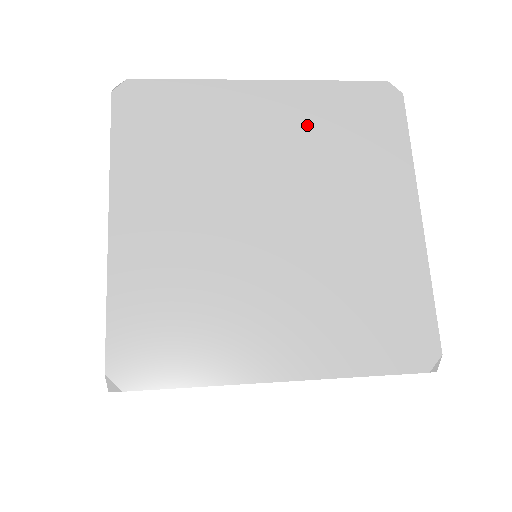
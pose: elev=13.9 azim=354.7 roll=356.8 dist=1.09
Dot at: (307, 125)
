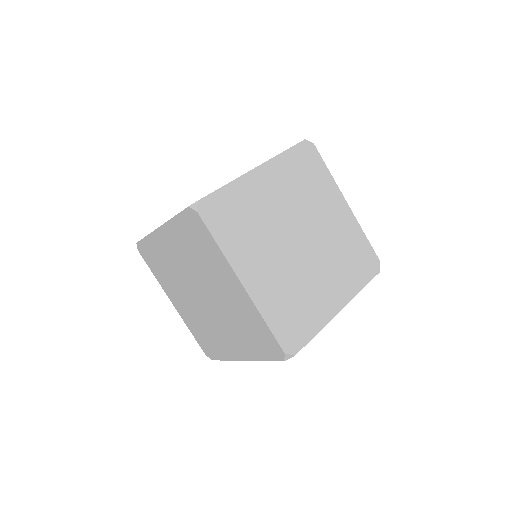
Dot at: (183, 246)
